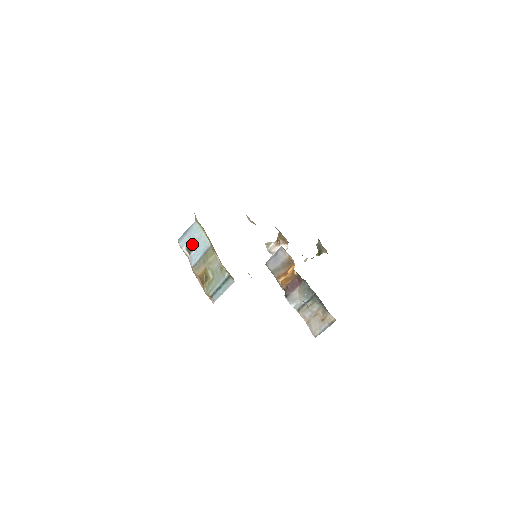
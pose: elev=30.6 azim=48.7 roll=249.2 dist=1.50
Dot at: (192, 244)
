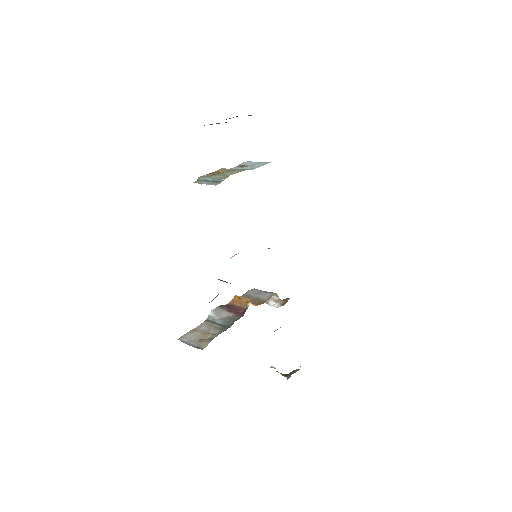
Dot at: (248, 166)
